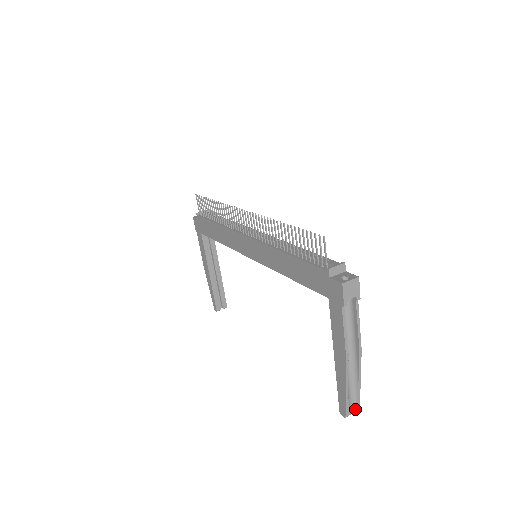
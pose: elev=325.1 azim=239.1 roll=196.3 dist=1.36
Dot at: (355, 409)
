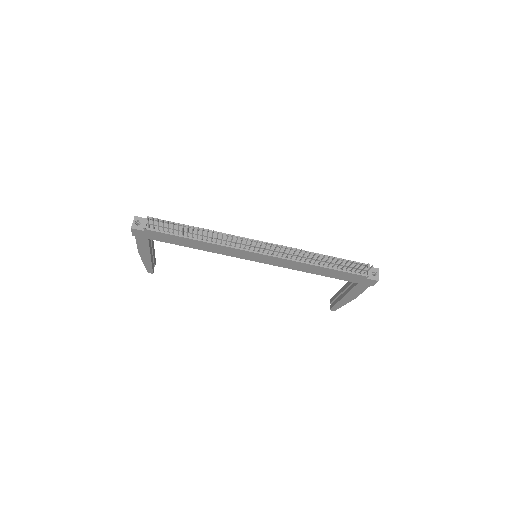
Dot at: occluded
